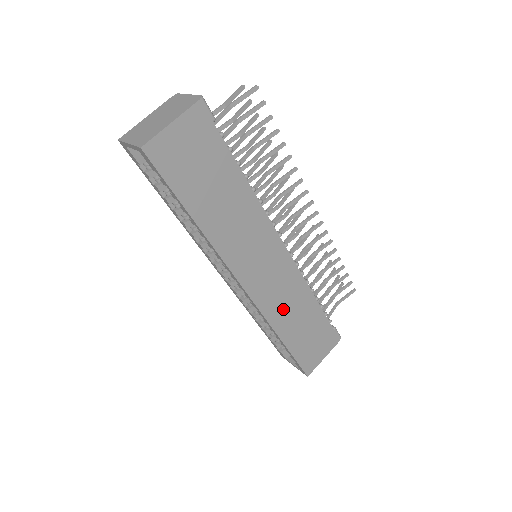
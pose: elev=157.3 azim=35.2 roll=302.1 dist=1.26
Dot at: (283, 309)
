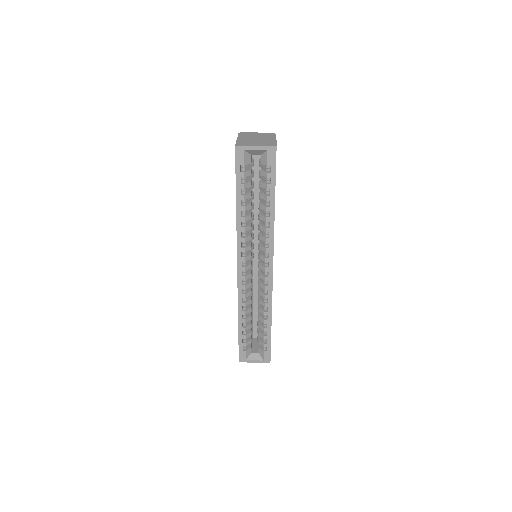
Dot at: occluded
